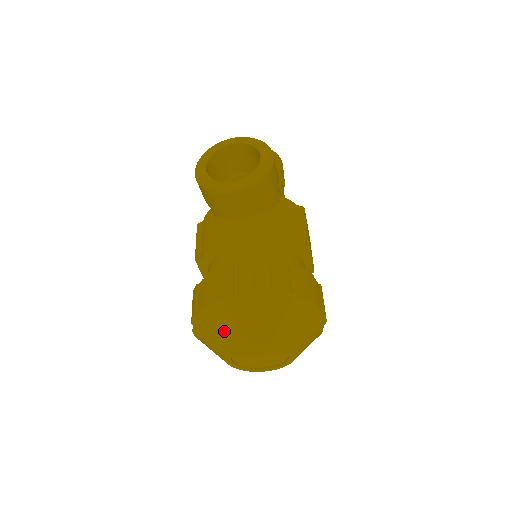
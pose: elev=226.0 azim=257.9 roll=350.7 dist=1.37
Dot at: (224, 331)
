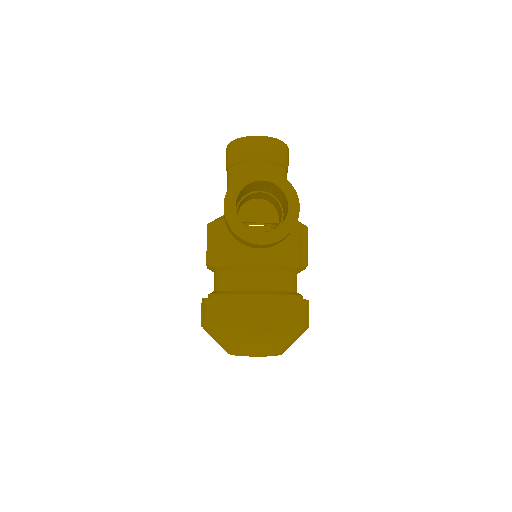
Dot at: (235, 346)
